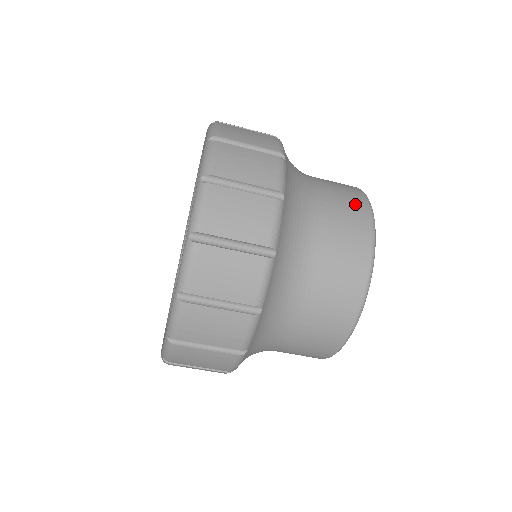
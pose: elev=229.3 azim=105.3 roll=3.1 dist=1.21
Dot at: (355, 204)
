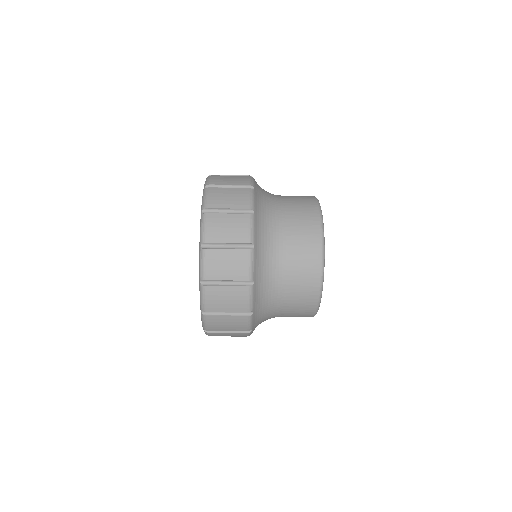
Dot at: (305, 197)
